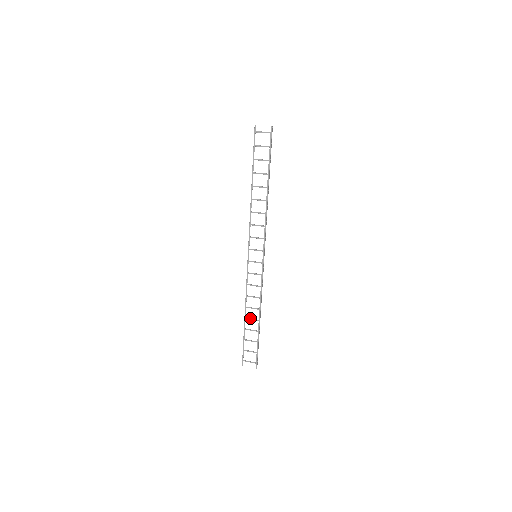
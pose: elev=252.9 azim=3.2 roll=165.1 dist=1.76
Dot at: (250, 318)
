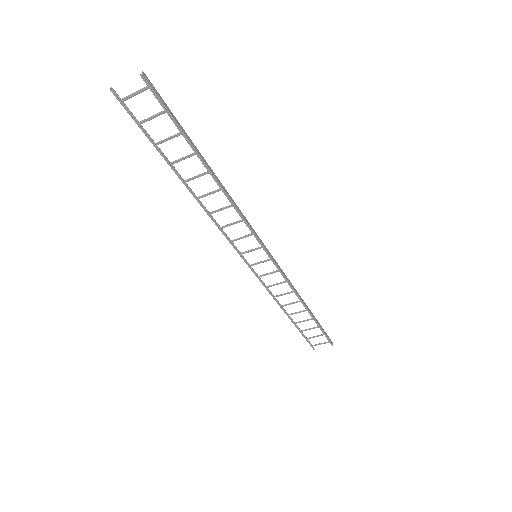
Dot at: (294, 313)
